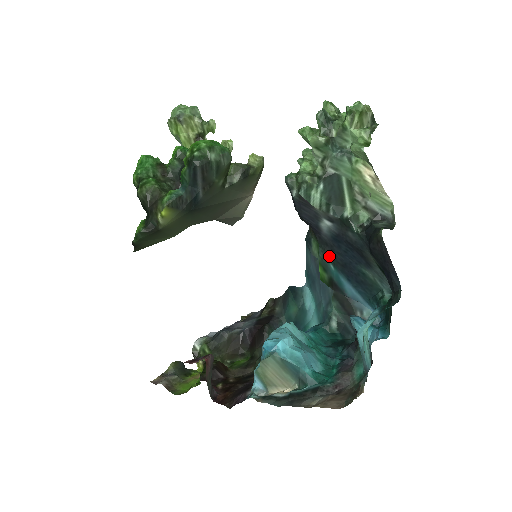
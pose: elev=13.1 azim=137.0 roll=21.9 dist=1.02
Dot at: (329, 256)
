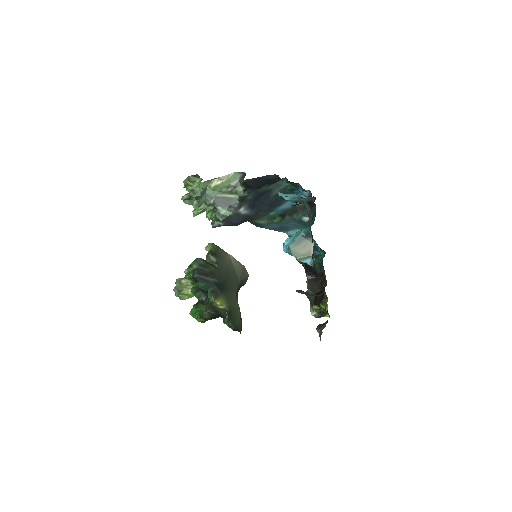
Dot at: (265, 214)
